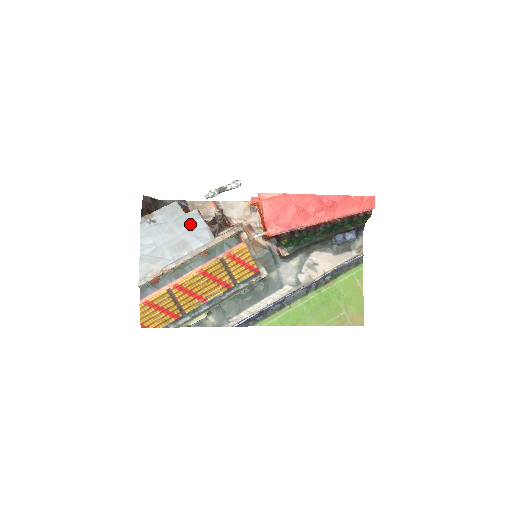
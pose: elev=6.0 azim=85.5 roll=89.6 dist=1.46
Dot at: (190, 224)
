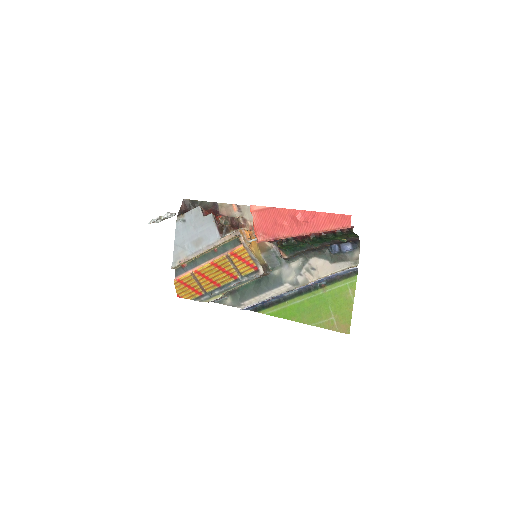
Dot at: (206, 225)
